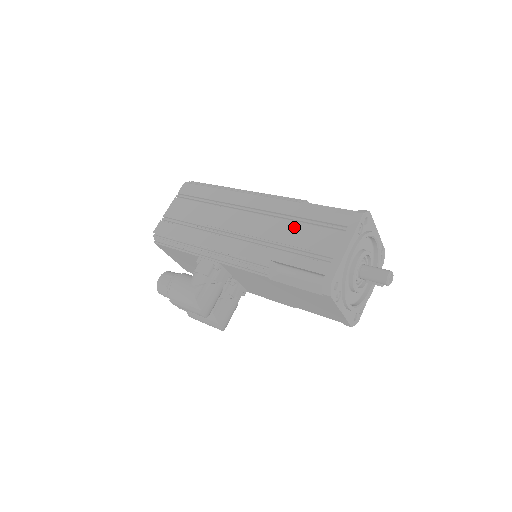
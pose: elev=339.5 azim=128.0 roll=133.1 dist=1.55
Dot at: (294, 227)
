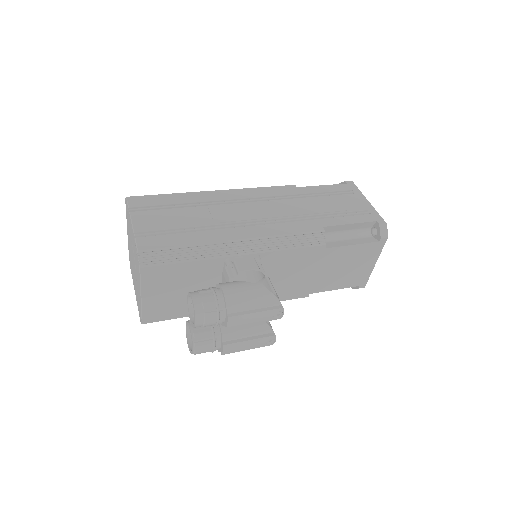
Dot at: (313, 200)
